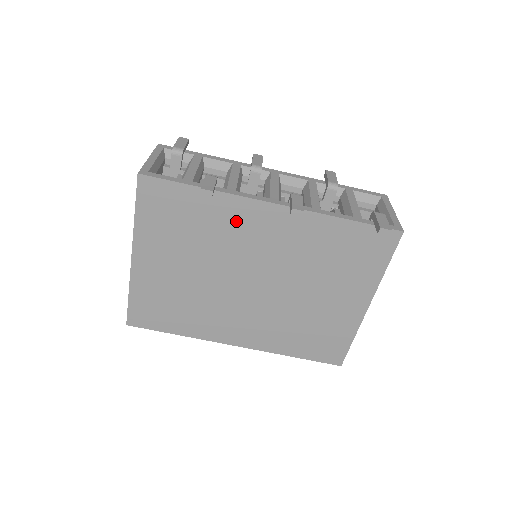
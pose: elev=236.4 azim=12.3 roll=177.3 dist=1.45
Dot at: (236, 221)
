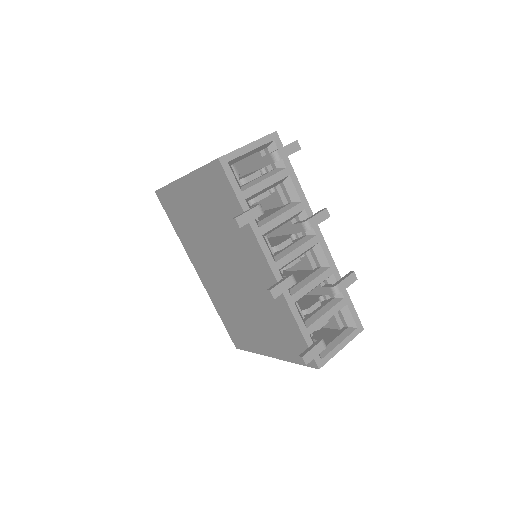
Dot at: (246, 246)
